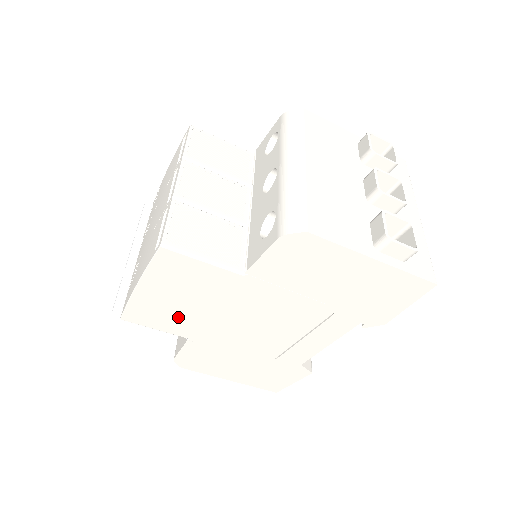
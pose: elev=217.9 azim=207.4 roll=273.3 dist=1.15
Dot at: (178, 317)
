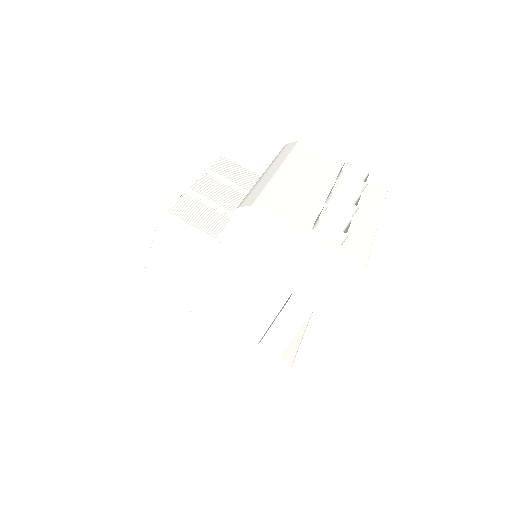
Dot at: (180, 285)
